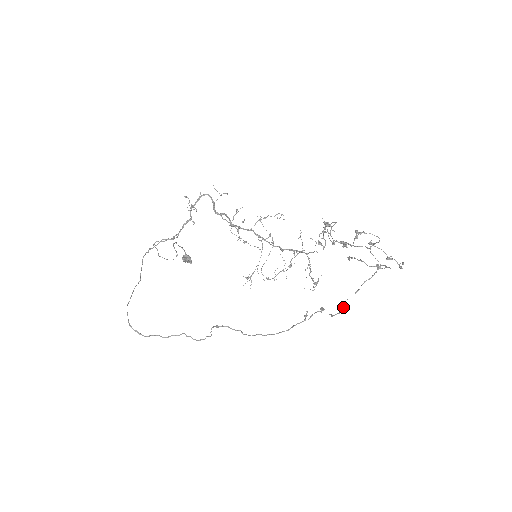
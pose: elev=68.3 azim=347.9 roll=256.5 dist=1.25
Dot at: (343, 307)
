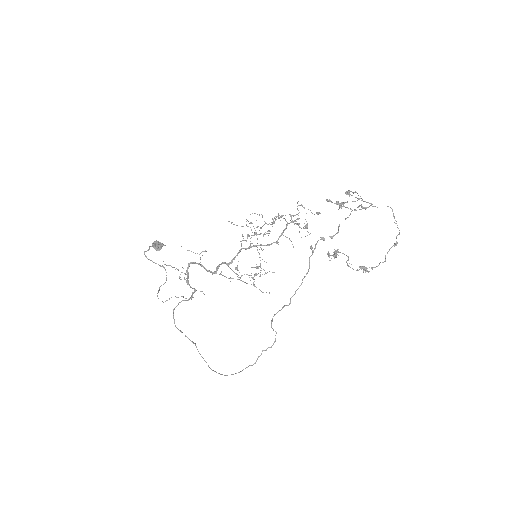
Dot at: occluded
